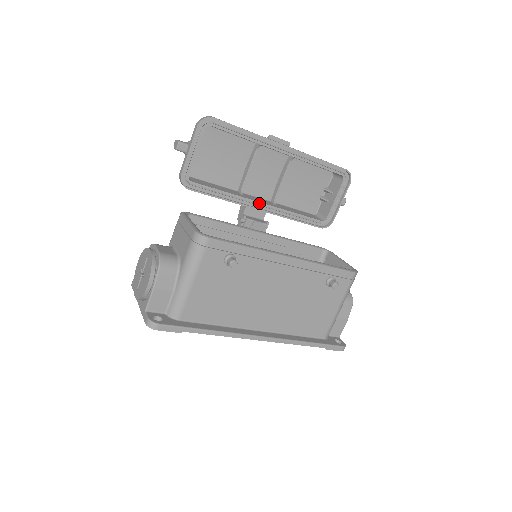
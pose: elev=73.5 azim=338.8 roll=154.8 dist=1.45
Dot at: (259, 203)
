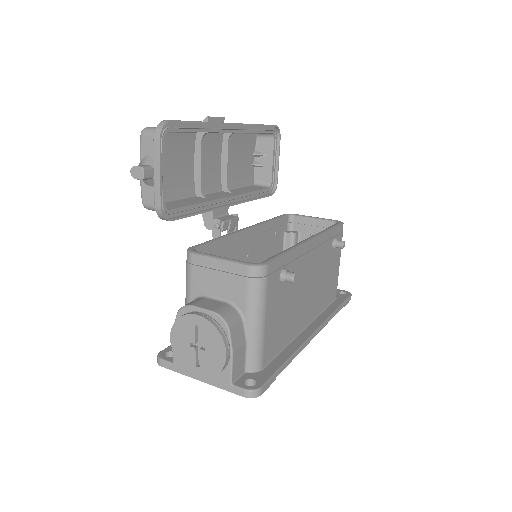
Dot at: (225, 199)
